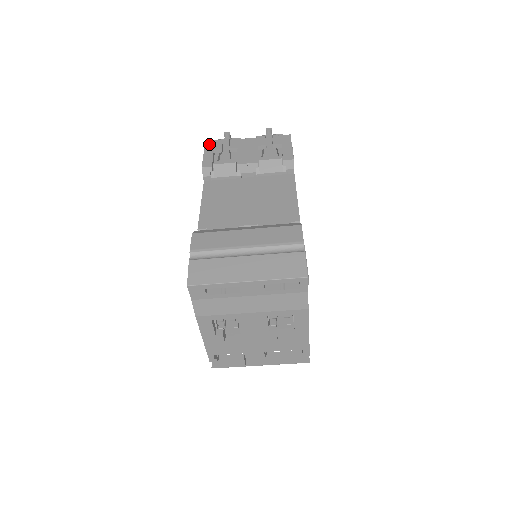
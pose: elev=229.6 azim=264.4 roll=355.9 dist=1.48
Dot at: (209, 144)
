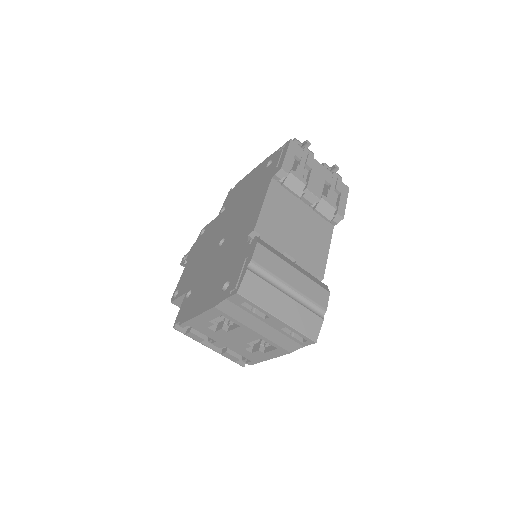
Dot at: (293, 144)
